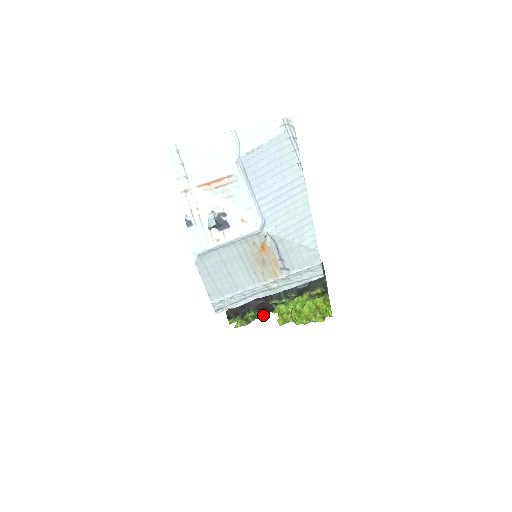
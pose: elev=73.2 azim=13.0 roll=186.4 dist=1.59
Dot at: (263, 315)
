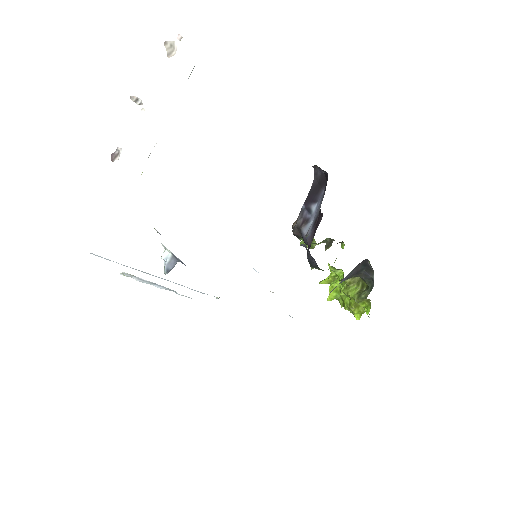
Dot at: (331, 241)
